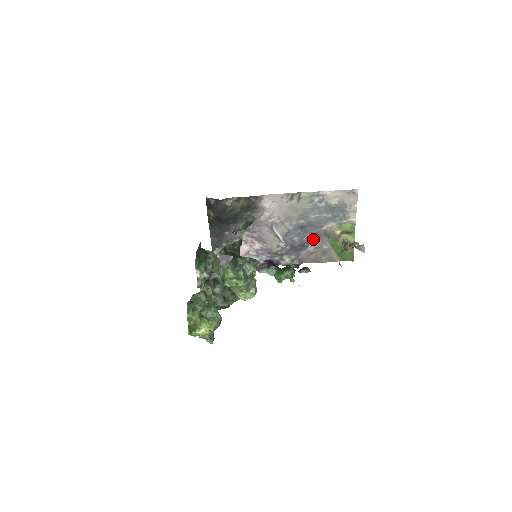
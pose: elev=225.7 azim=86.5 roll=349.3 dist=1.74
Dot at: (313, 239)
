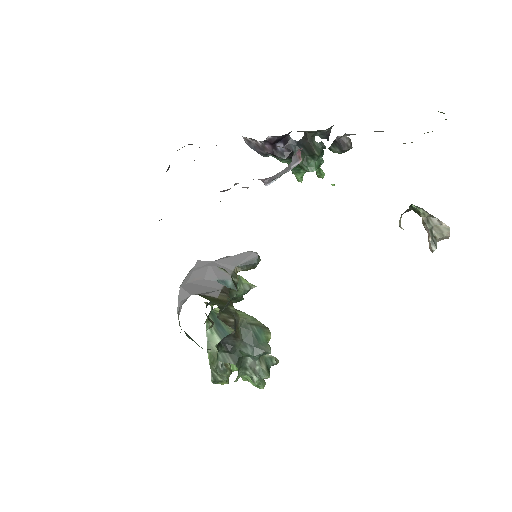
Dot at: occluded
